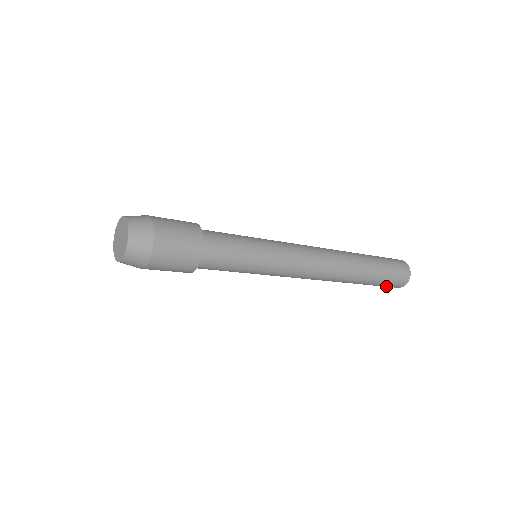
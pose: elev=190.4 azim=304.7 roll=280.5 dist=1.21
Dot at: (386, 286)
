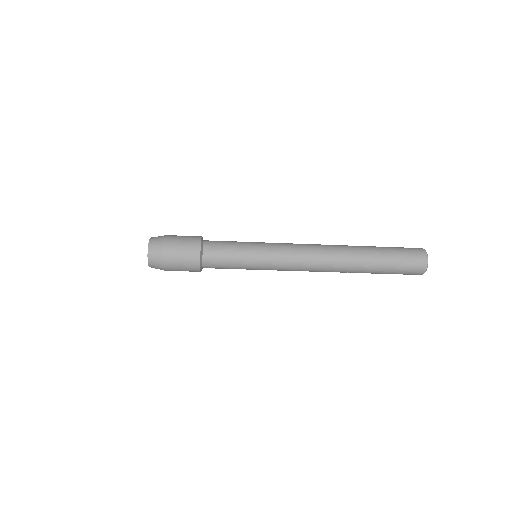
Dot at: (408, 263)
